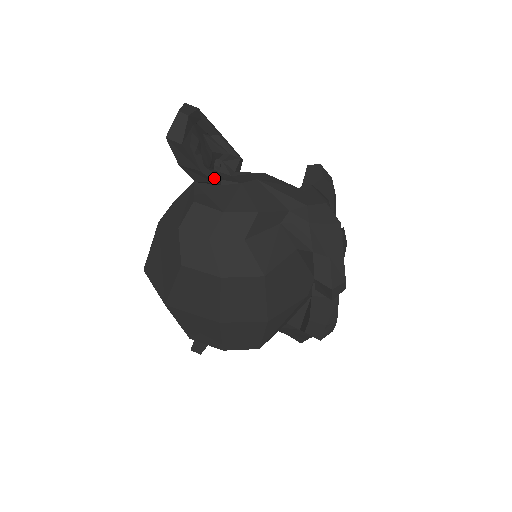
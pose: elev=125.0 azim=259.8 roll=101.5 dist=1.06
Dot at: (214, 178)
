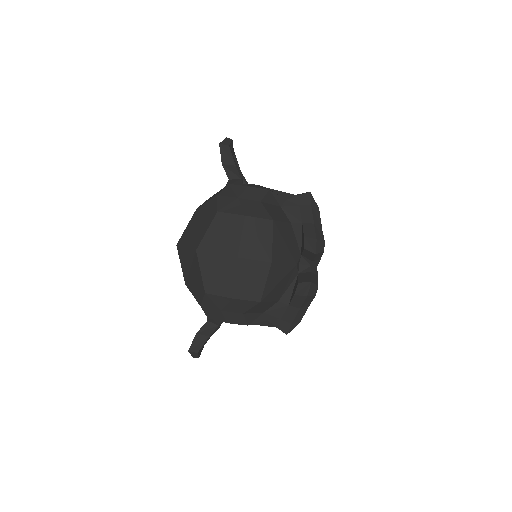
Dot at: (241, 176)
